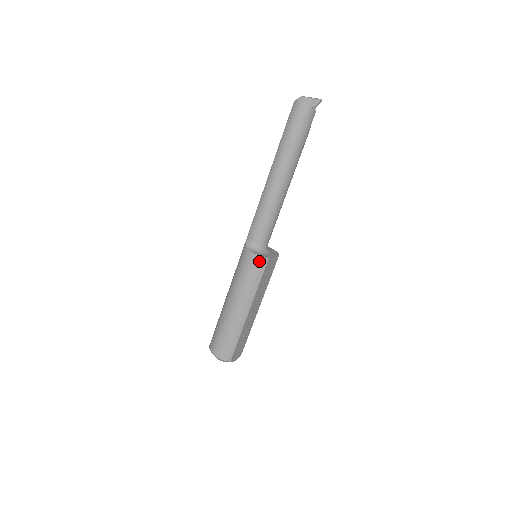
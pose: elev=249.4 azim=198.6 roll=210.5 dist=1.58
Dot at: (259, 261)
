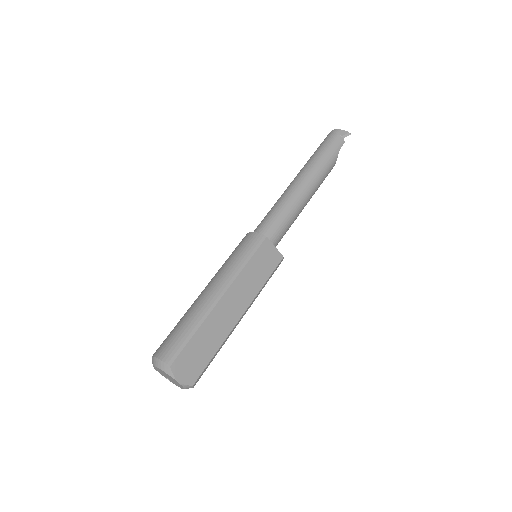
Dot at: (255, 238)
